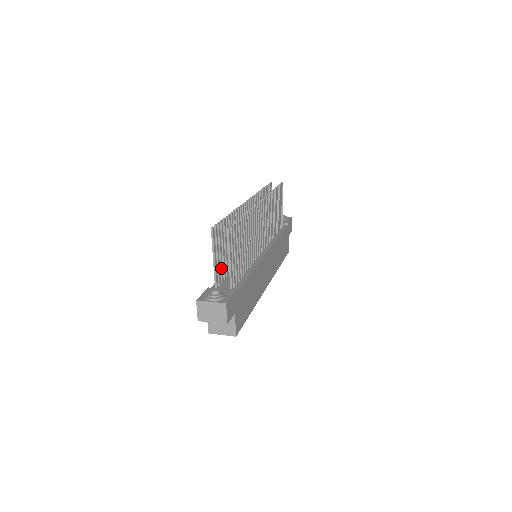
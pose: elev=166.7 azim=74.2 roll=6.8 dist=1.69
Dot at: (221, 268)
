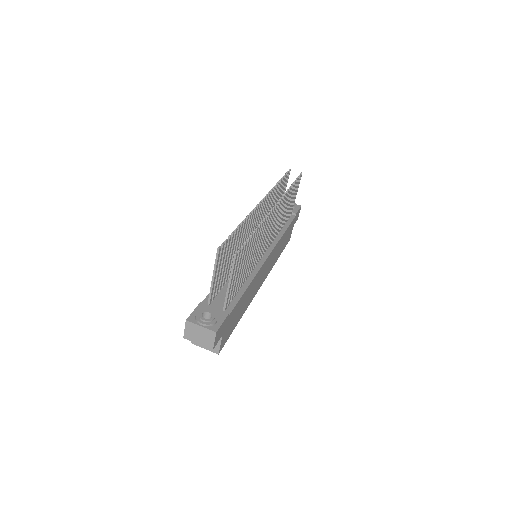
Dot at: (218, 282)
